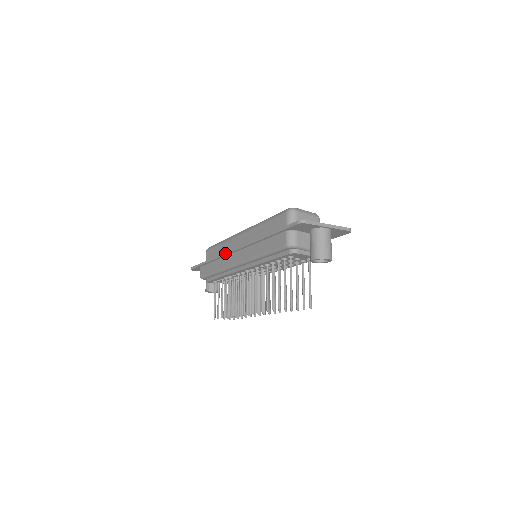
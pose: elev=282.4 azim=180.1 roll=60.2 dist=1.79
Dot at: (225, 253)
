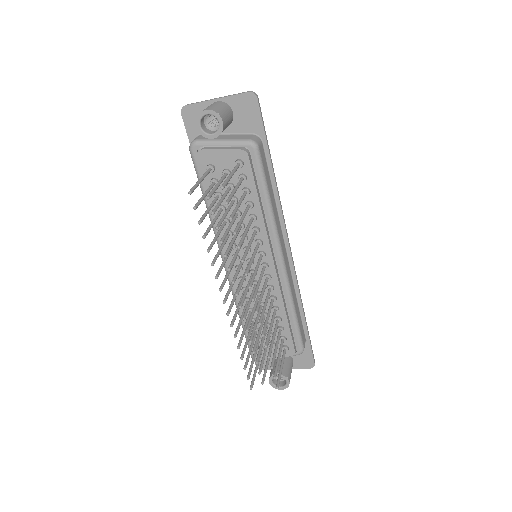
Dot at: occluded
